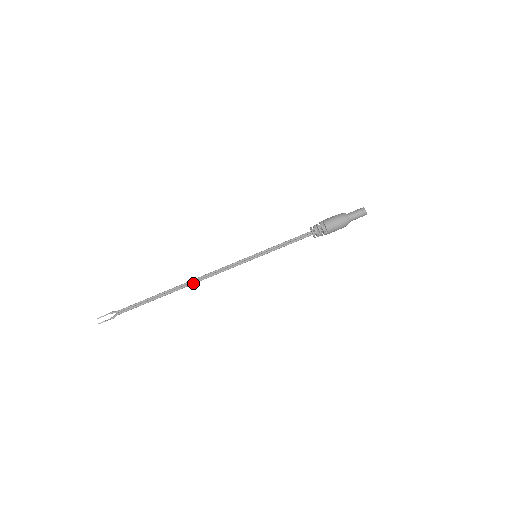
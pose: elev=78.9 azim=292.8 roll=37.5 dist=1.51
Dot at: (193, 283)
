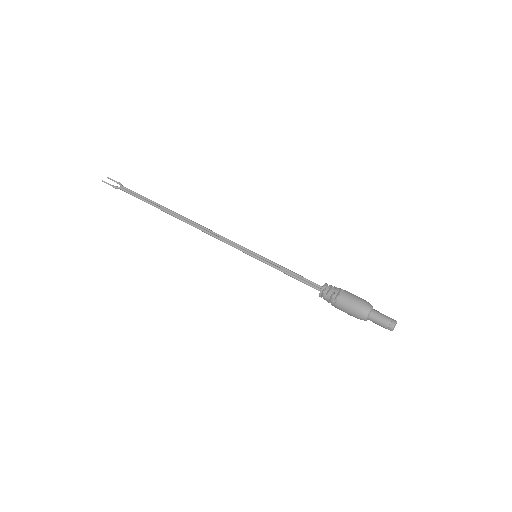
Dot at: (189, 223)
